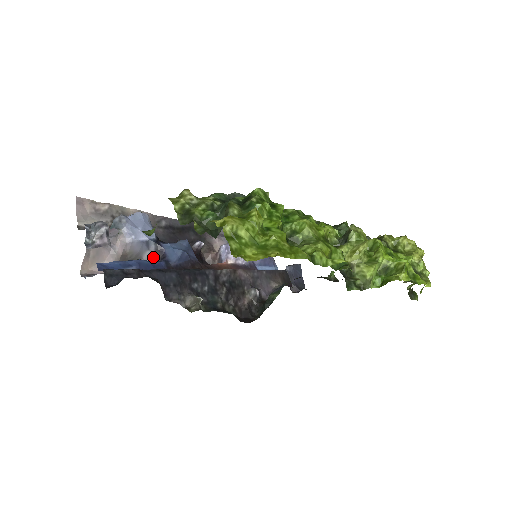
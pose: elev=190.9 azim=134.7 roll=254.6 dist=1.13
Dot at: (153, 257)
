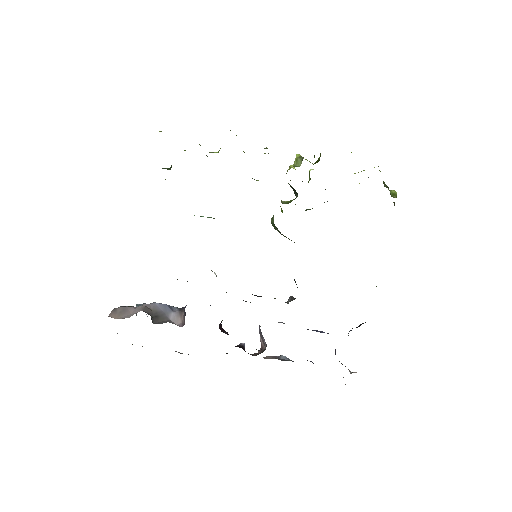
Dot at: (179, 317)
